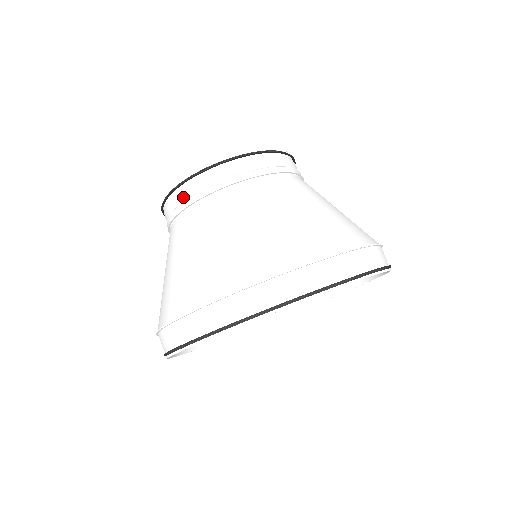
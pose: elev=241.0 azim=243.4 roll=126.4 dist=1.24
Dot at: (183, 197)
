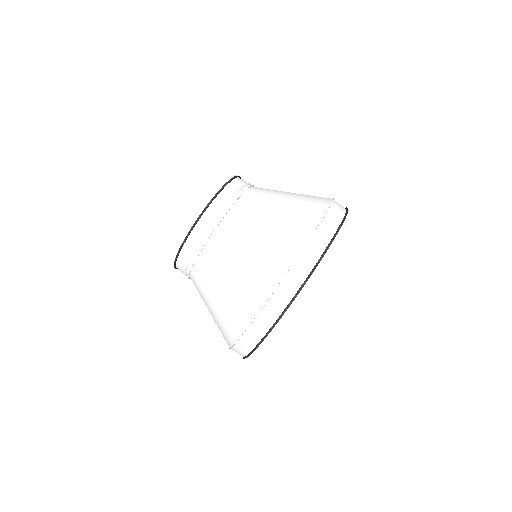
Dot at: occluded
